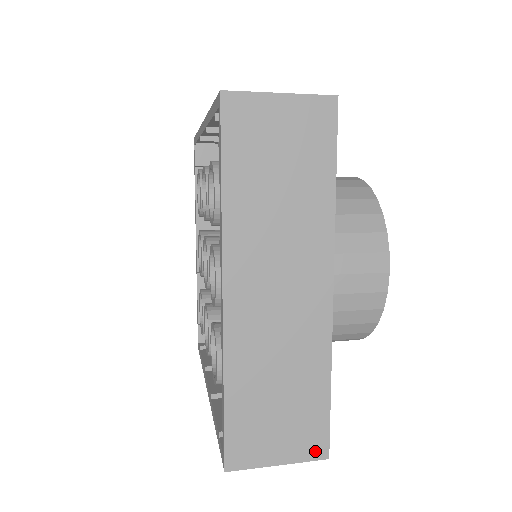
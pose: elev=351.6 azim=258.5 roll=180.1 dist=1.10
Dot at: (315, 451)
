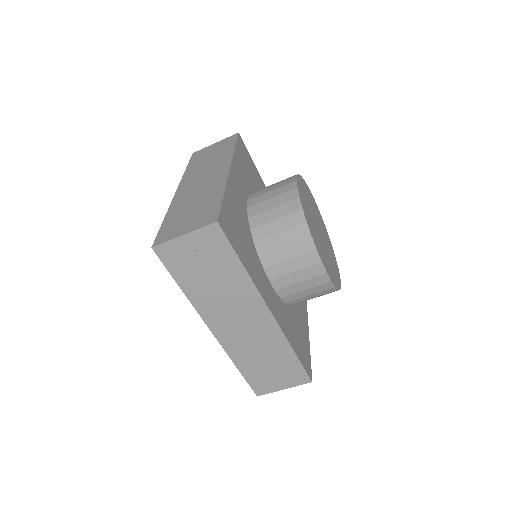
Dot at: (209, 222)
